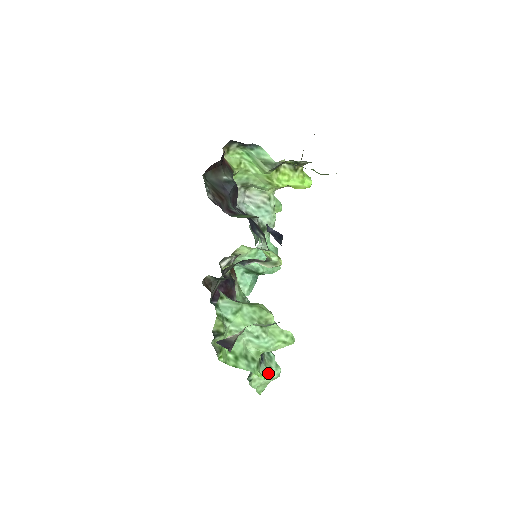
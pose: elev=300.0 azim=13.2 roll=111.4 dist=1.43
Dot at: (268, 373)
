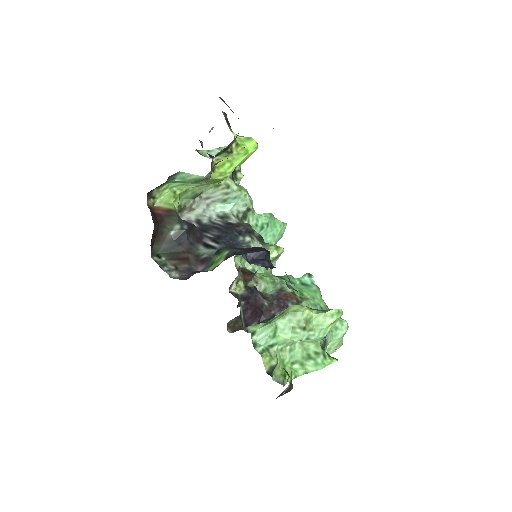
Dot at: (337, 334)
